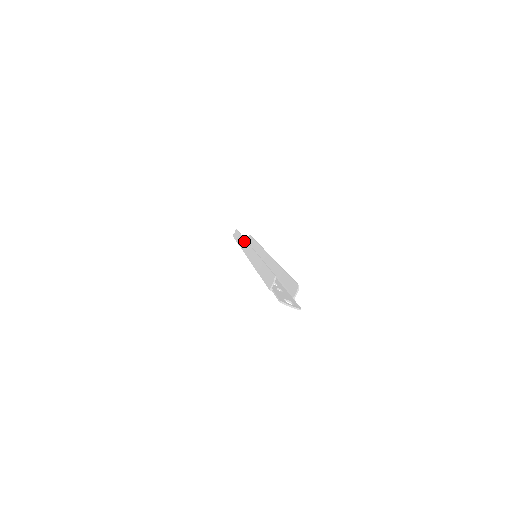
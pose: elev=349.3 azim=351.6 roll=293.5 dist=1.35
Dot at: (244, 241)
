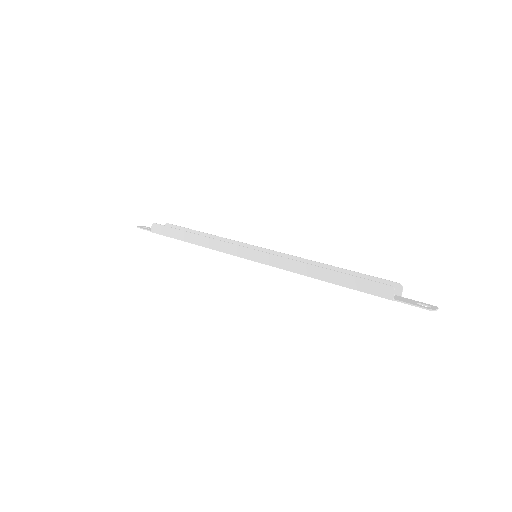
Dot at: (218, 242)
